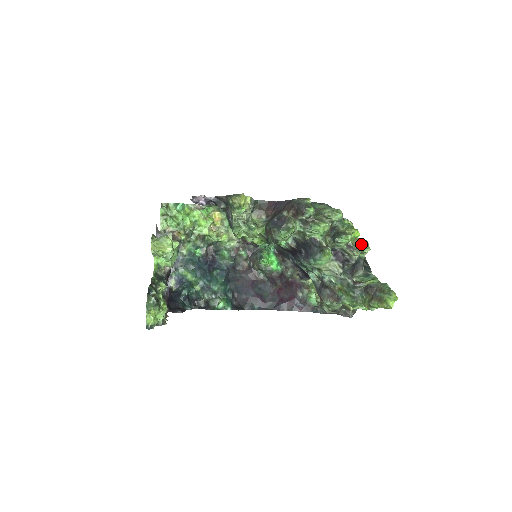
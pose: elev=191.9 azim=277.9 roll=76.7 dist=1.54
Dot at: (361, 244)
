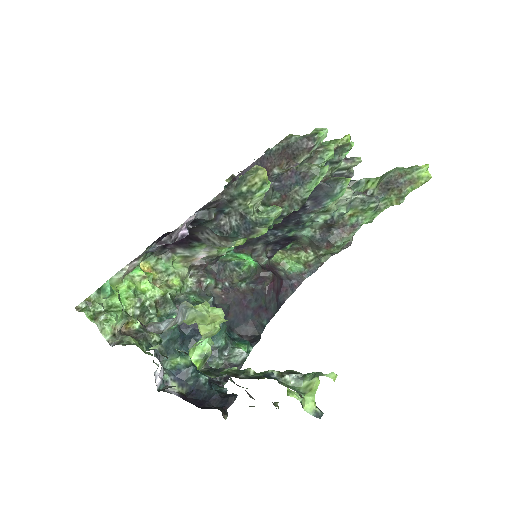
Dot at: occluded
